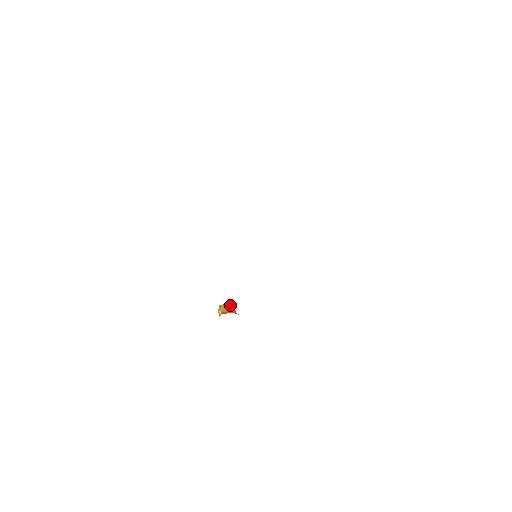
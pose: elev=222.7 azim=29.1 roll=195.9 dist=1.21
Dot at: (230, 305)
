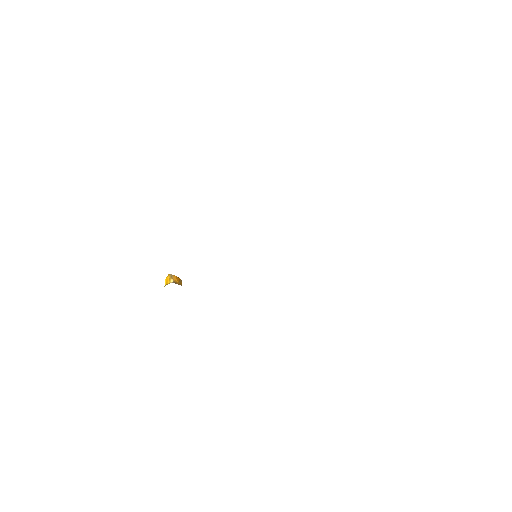
Dot at: (180, 279)
